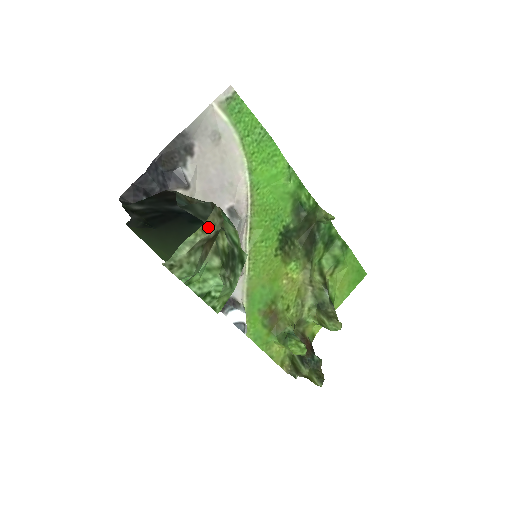
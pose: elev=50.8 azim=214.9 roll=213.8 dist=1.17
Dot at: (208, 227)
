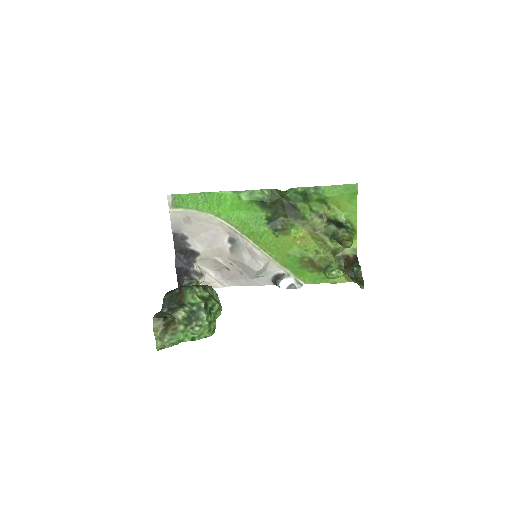
Dot at: (157, 329)
